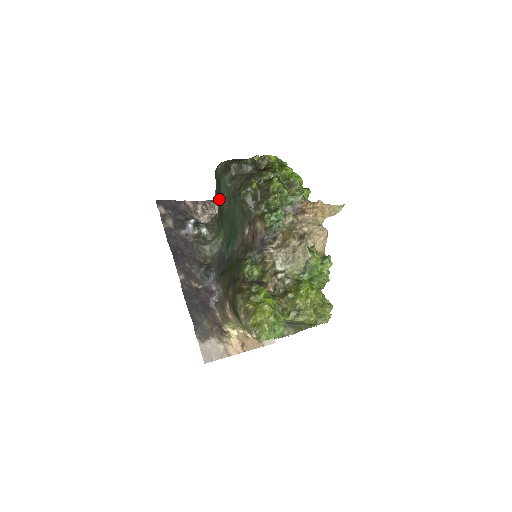
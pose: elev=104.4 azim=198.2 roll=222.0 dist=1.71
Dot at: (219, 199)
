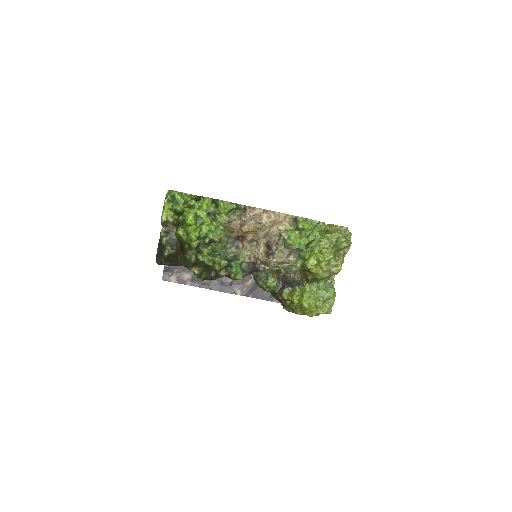
Dot at: occluded
